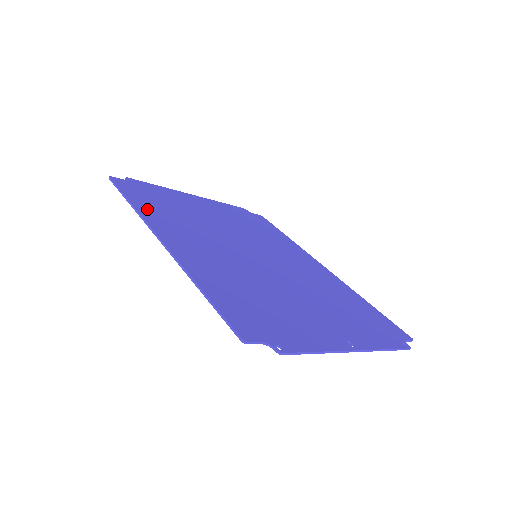
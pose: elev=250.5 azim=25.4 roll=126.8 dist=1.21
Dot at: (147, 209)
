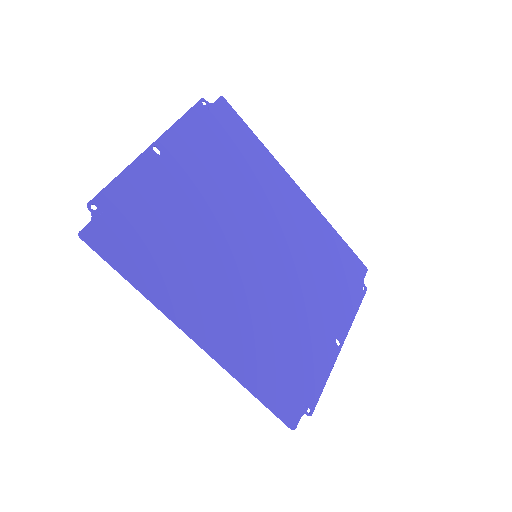
Dot at: (156, 284)
